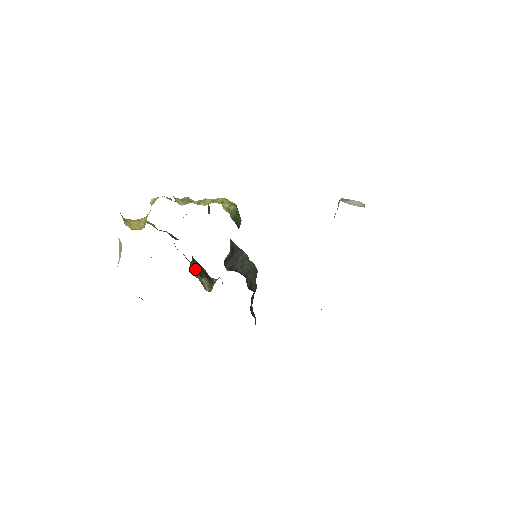
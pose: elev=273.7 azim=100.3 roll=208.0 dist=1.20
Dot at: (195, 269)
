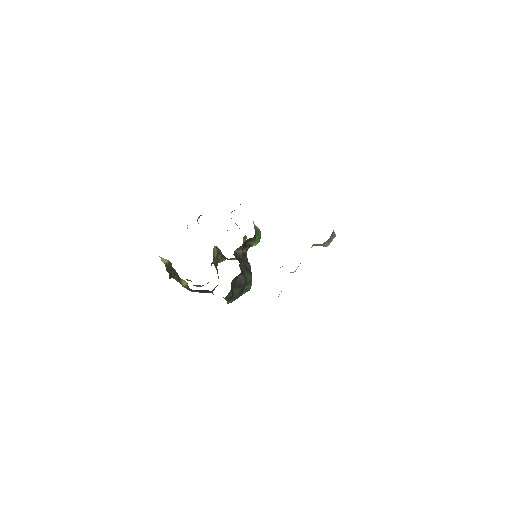
Dot at: (215, 262)
